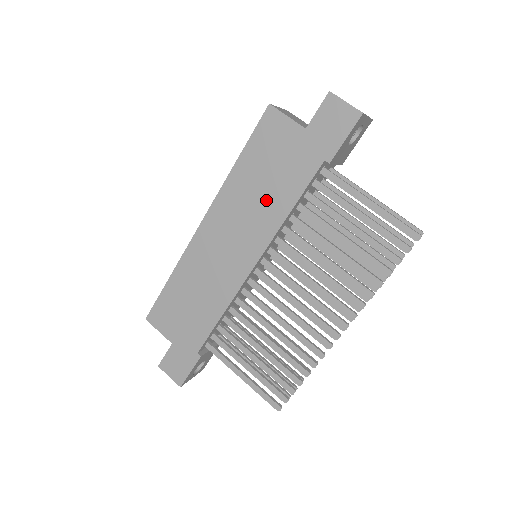
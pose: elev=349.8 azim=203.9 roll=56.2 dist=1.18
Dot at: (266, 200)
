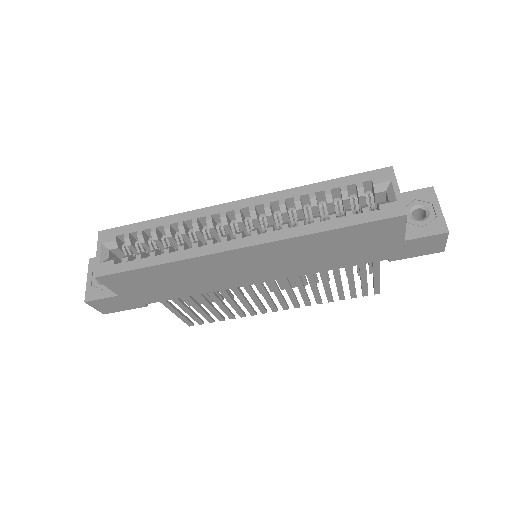
Dot at: (320, 259)
